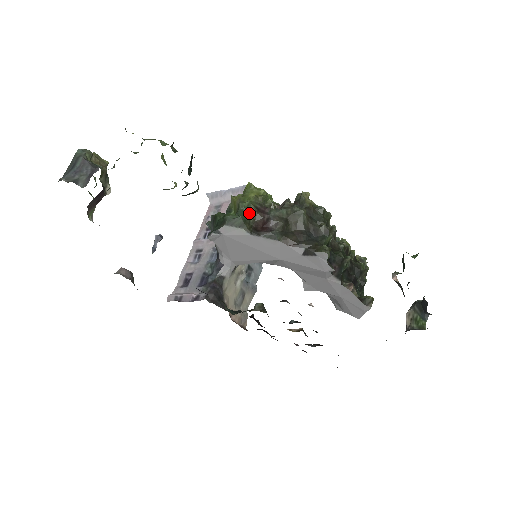
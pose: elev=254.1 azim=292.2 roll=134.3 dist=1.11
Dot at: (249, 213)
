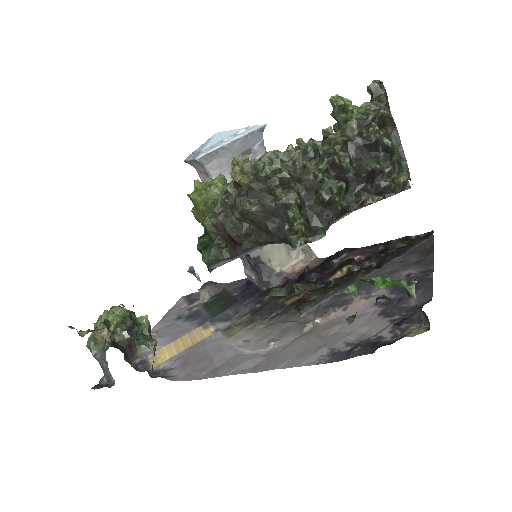
Dot at: (214, 233)
